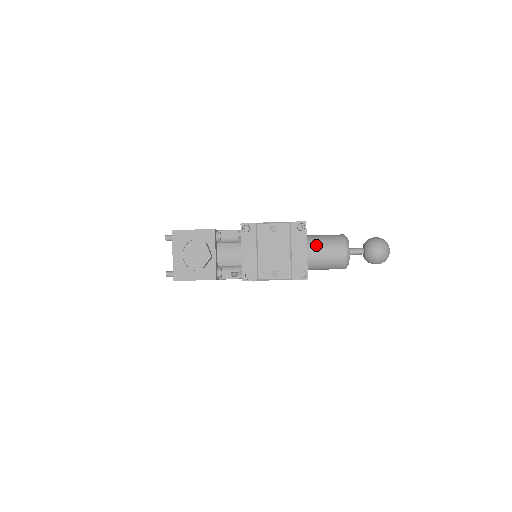
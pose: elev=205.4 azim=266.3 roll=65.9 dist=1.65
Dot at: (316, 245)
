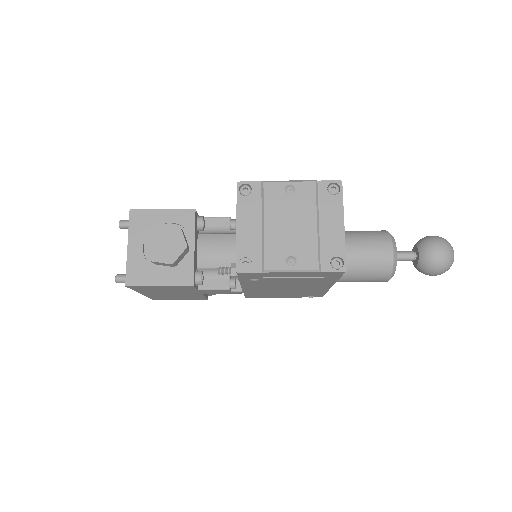
Dot at: (347, 241)
